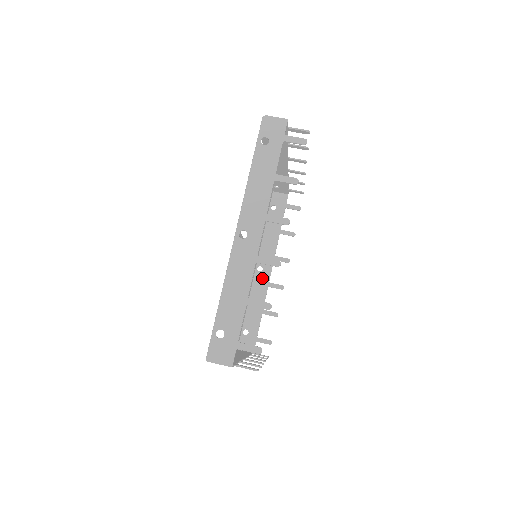
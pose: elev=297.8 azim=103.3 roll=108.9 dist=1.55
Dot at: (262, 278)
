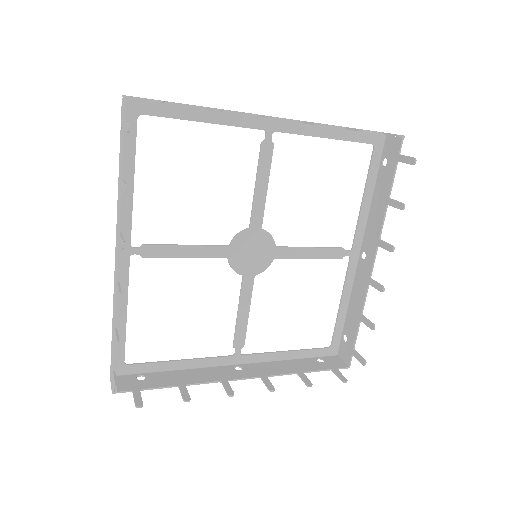
Dot at: (228, 373)
